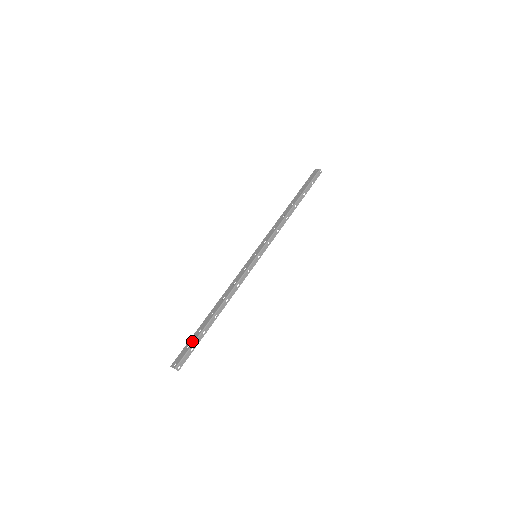
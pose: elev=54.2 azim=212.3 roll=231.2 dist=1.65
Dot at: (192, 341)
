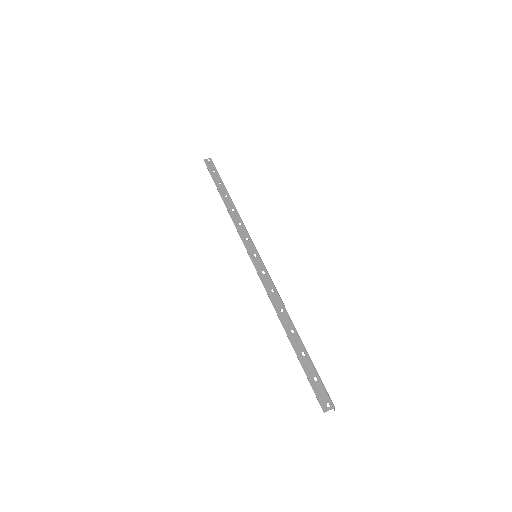
Dot at: (312, 370)
